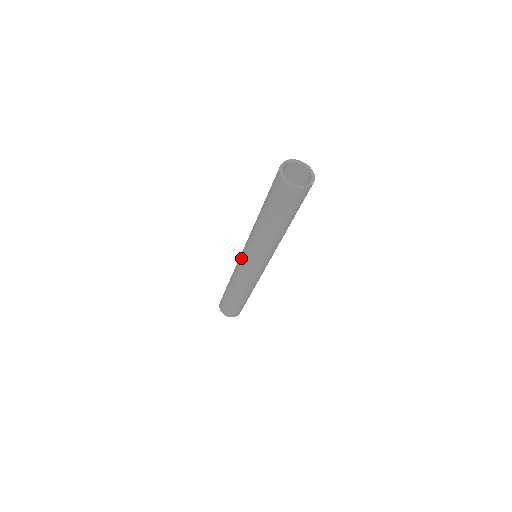
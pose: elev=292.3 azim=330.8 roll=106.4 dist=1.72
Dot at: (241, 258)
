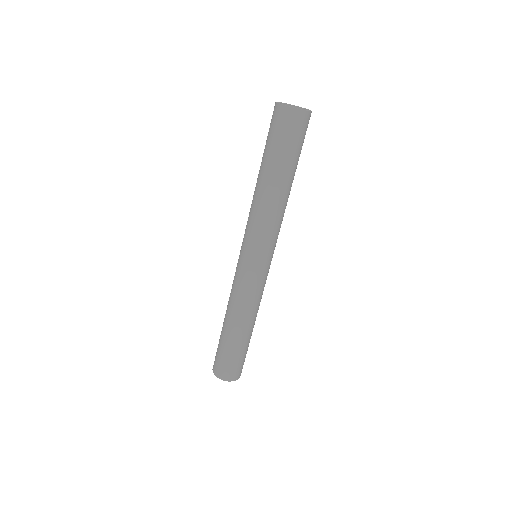
Dot at: (239, 256)
